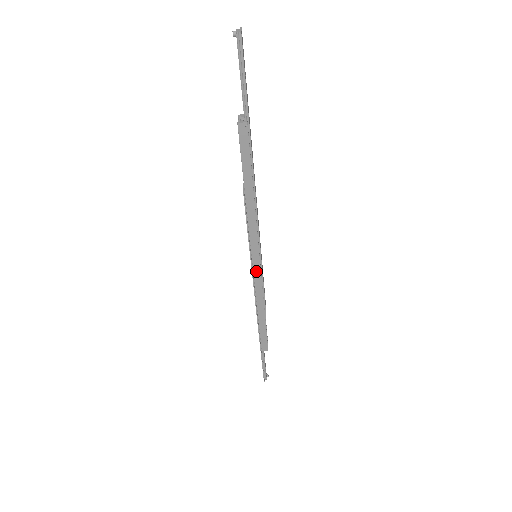
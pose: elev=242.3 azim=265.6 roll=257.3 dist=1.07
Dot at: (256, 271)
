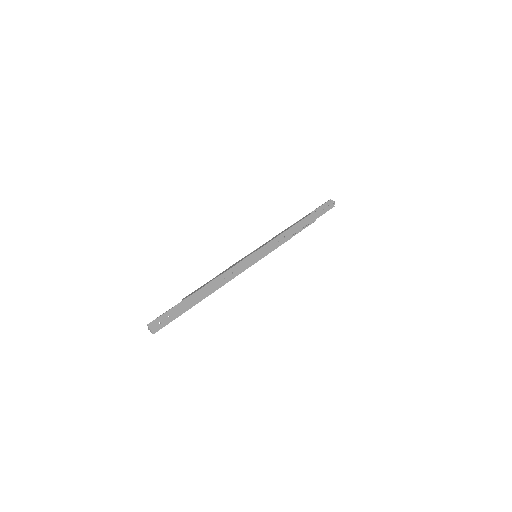
Dot at: (264, 256)
